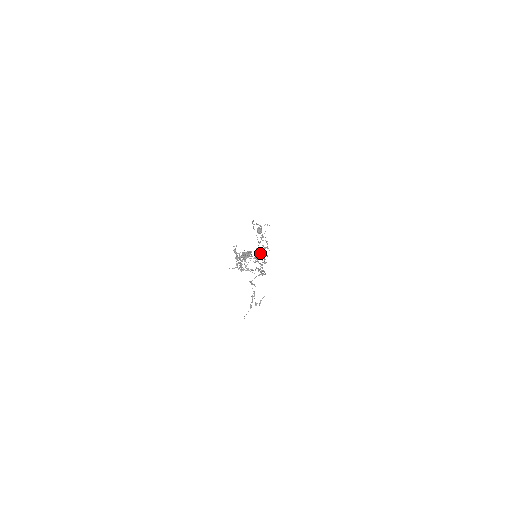
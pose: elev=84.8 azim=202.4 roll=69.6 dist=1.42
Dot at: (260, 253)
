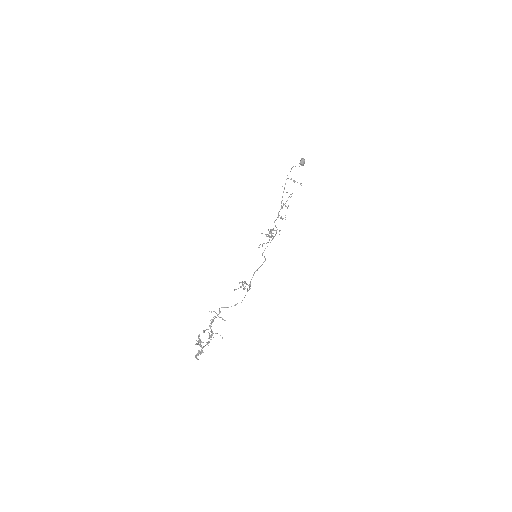
Dot at: (273, 229)
